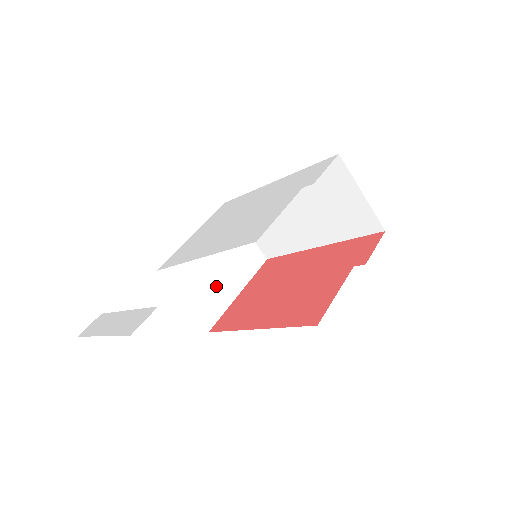
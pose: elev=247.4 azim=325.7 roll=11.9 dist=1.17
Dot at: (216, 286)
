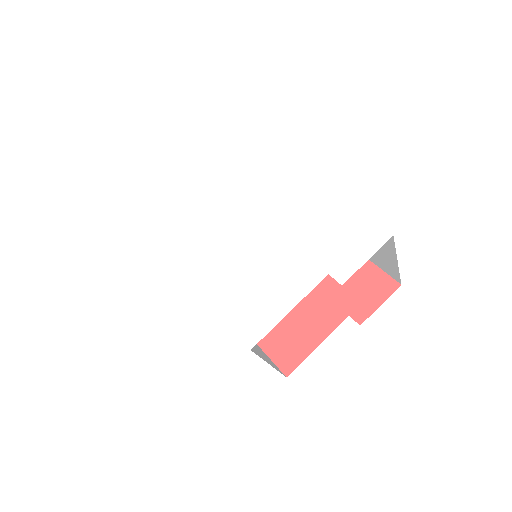
Dot at: occluded
